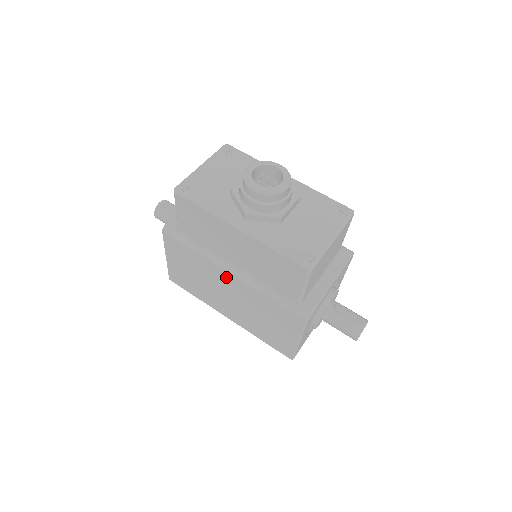
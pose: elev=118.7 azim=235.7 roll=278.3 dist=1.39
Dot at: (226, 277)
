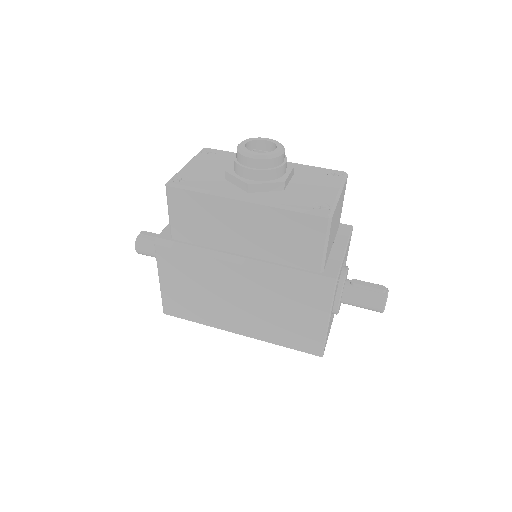
Dot at: (235, 272)
